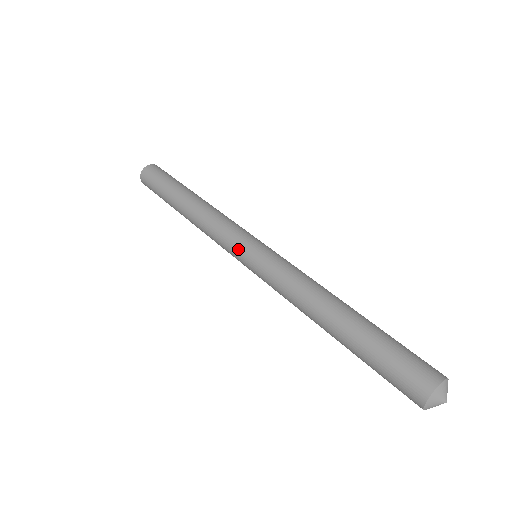
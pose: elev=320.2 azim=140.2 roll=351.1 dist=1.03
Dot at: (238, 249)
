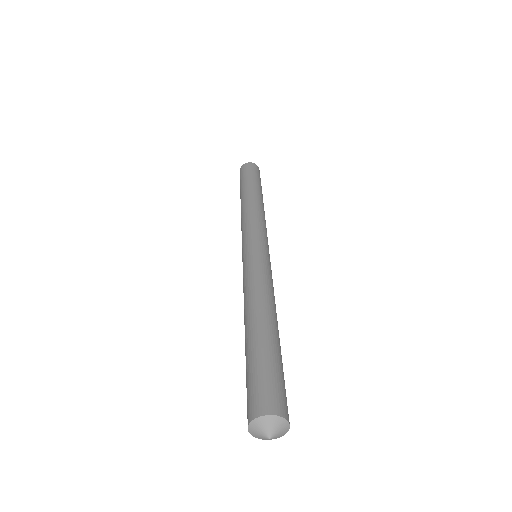
Dot at: (250, 239)
